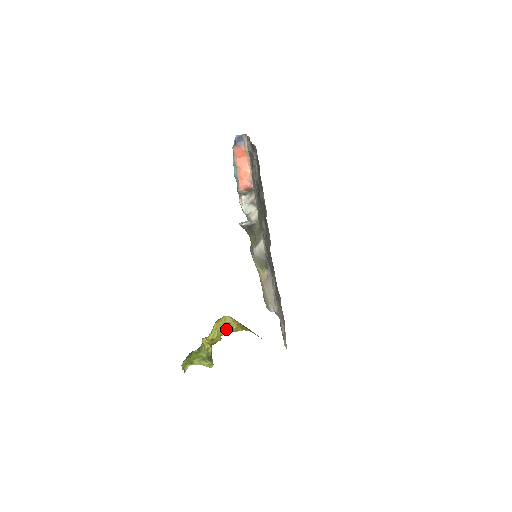
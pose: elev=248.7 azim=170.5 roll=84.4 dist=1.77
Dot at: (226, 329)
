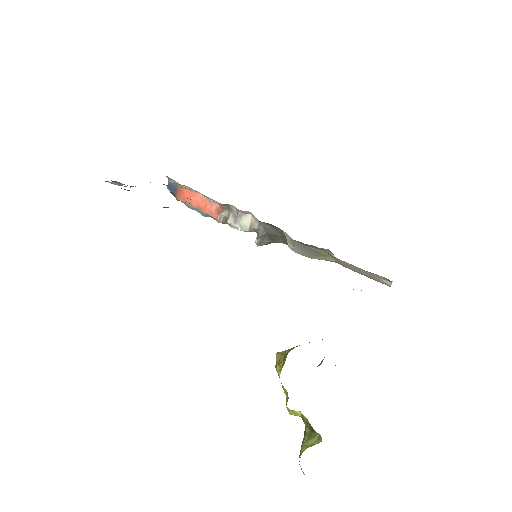
Dot at: (278, 373)
